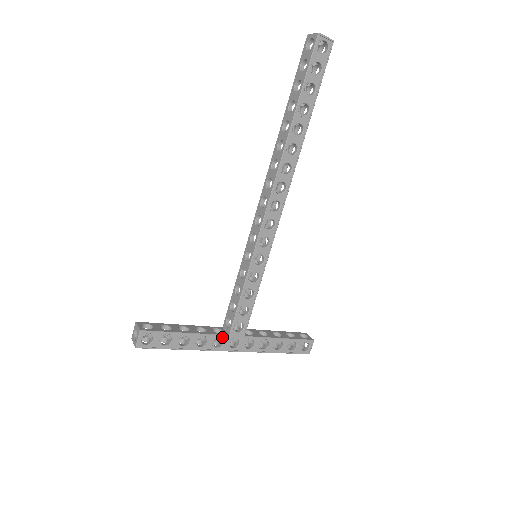
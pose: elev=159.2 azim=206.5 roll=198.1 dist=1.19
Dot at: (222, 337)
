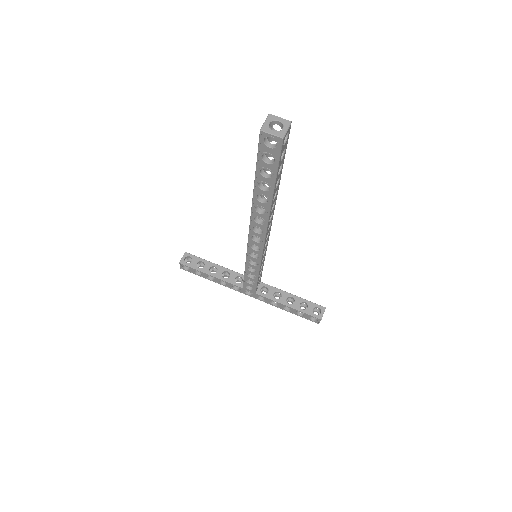
Dot at: (238, 286)
